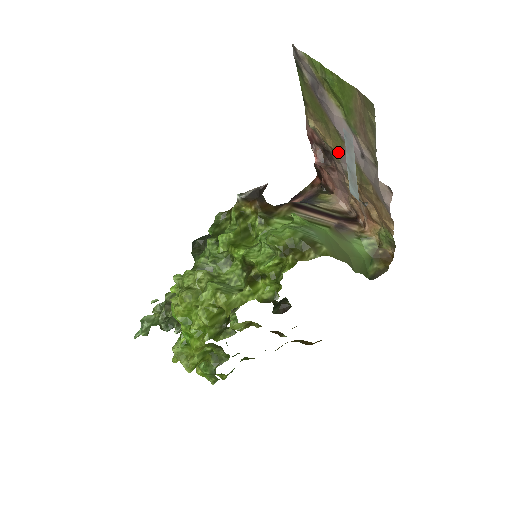
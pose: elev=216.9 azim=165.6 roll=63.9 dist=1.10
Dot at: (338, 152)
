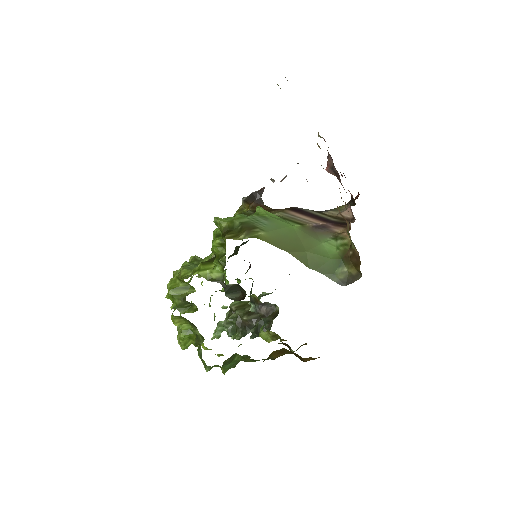
Dot at: occluded
